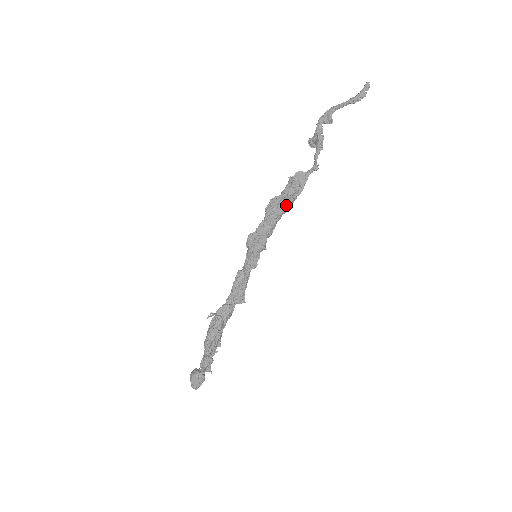
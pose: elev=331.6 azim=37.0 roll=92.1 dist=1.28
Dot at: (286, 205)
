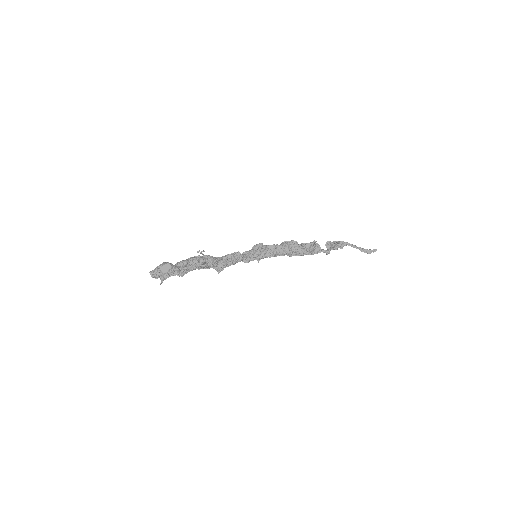
Dot at: (296, 252)
